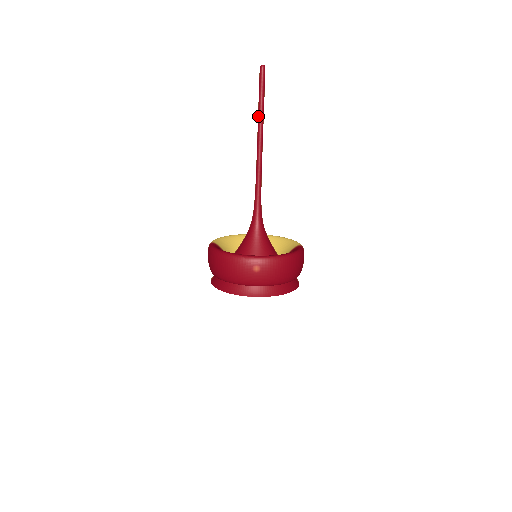
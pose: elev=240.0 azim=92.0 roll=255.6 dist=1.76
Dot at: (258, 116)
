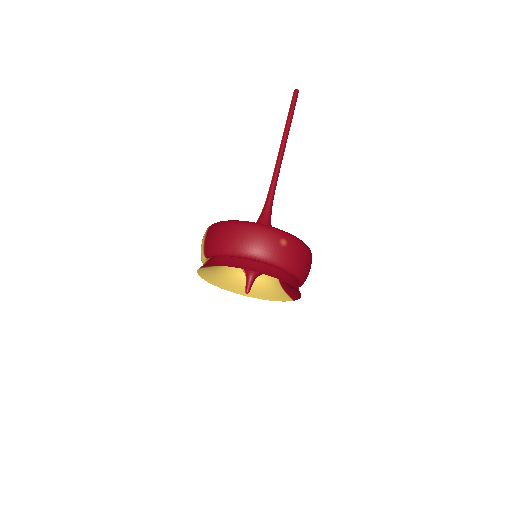
Dot at: (286, 125)
